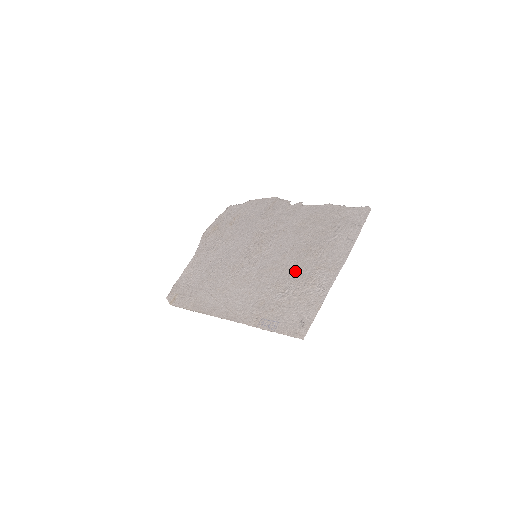
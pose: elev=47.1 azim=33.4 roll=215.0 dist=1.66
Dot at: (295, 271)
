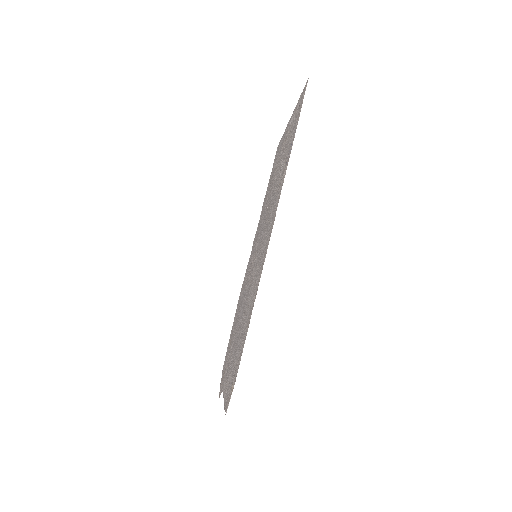
Dot at: occluded
